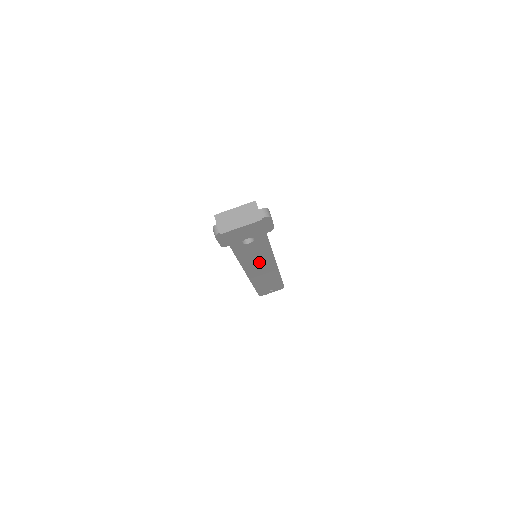
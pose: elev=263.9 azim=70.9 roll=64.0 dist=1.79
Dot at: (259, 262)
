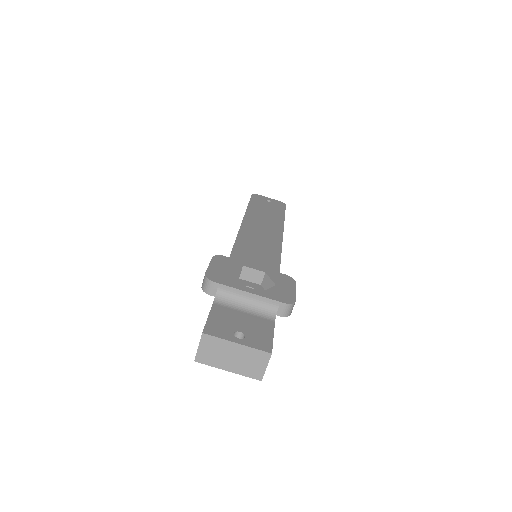
Dot at: occluded
